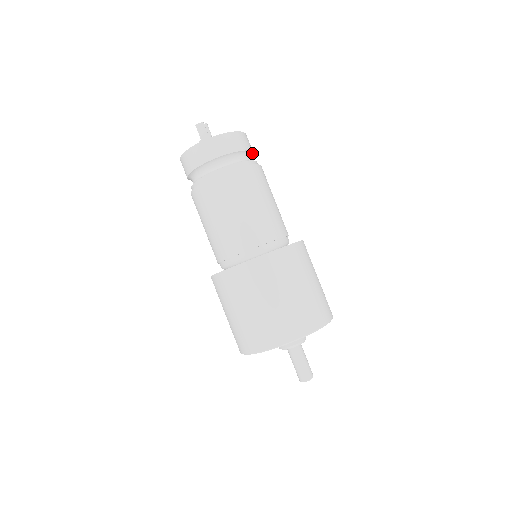
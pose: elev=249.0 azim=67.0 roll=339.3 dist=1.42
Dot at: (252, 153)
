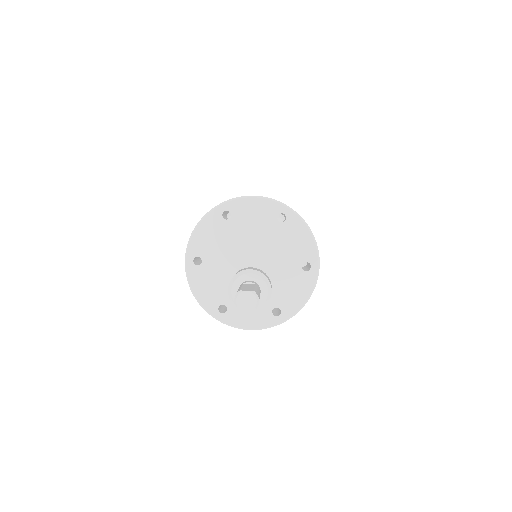
Dot at: occluded
